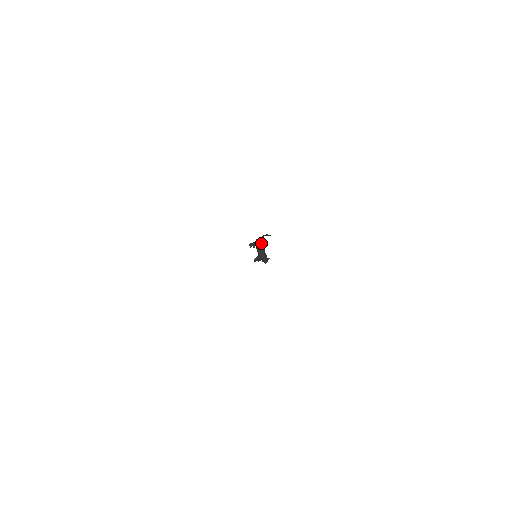
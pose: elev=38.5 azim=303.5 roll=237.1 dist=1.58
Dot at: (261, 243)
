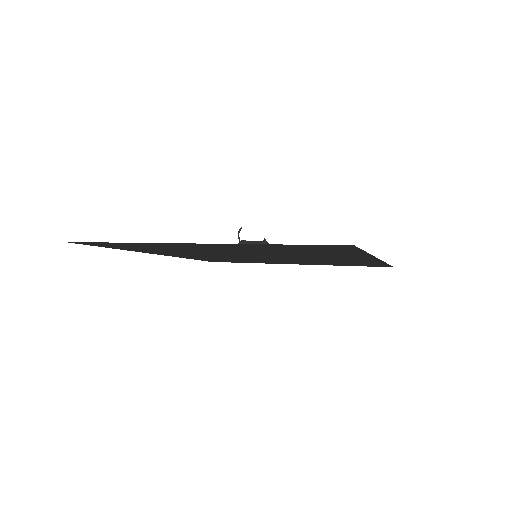
Dot at: (244, 241)
